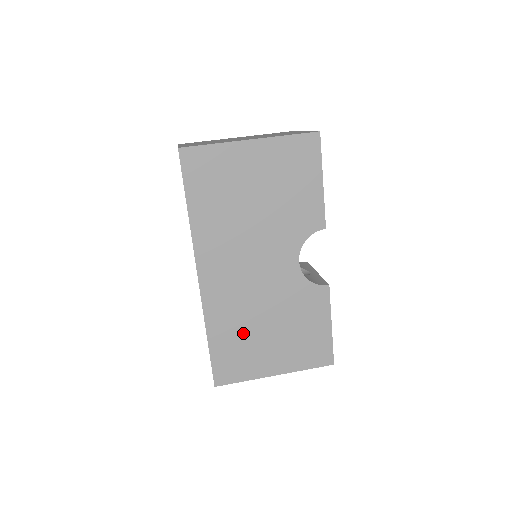
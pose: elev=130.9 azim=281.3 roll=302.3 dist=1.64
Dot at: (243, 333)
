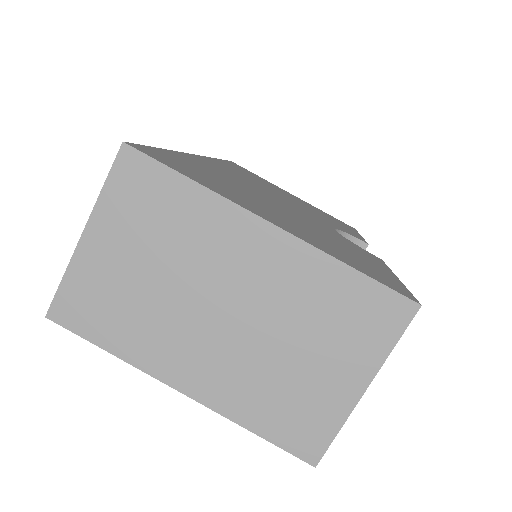
Dot at: occluded
